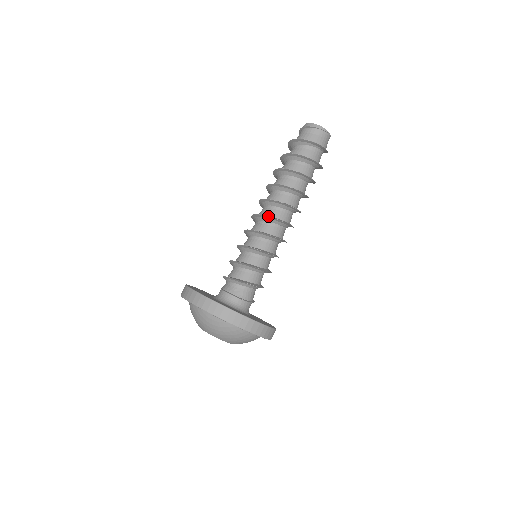
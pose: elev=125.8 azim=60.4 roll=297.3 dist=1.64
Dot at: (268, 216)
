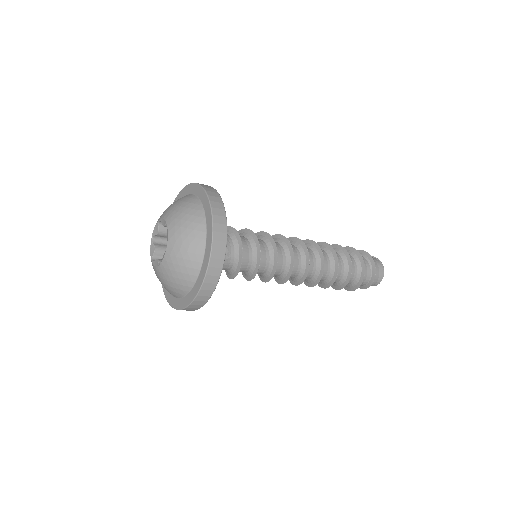
Dot at: (296, 237)
